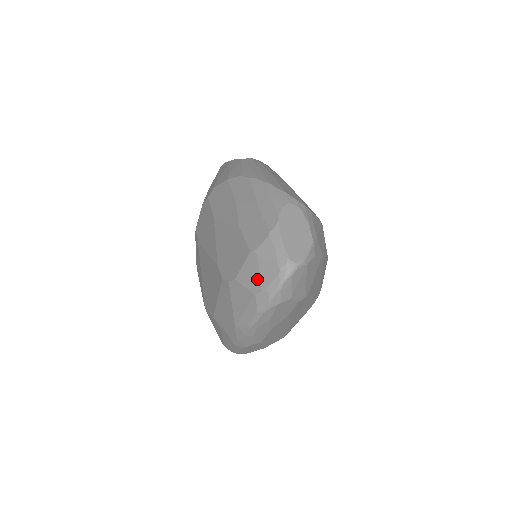
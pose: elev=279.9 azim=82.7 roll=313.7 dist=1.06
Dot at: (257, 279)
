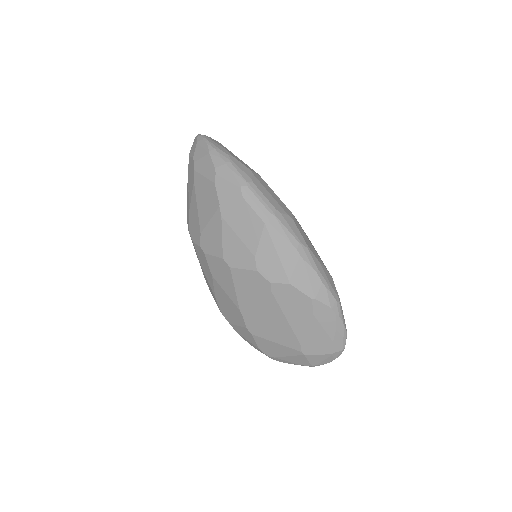
Dot at: (194, 145)
